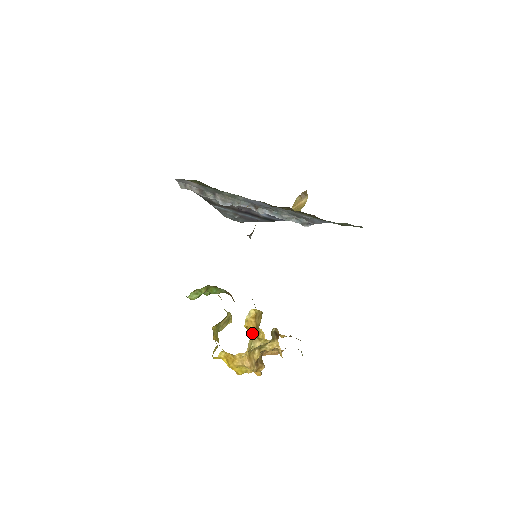
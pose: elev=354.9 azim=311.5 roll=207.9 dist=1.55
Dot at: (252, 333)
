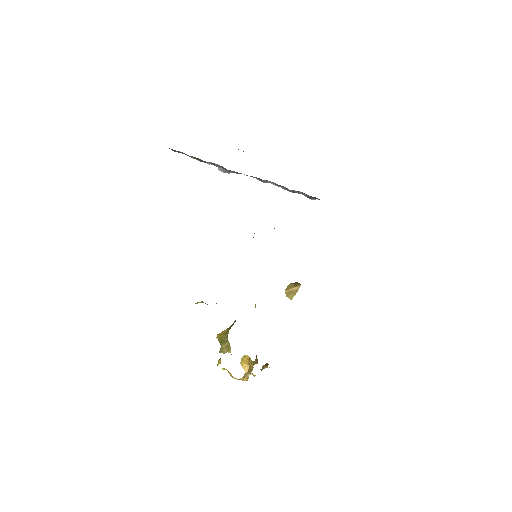
Dot at: (246, 372)
